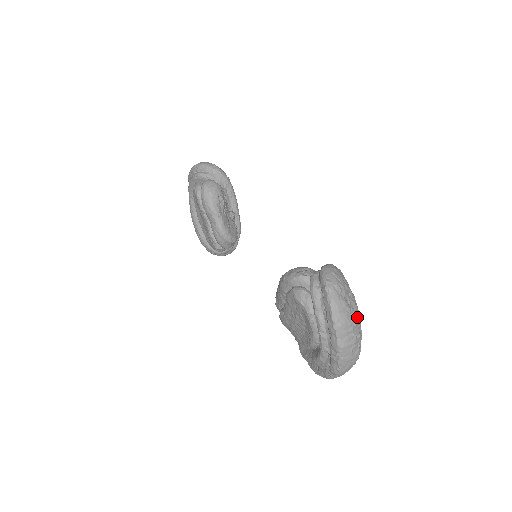
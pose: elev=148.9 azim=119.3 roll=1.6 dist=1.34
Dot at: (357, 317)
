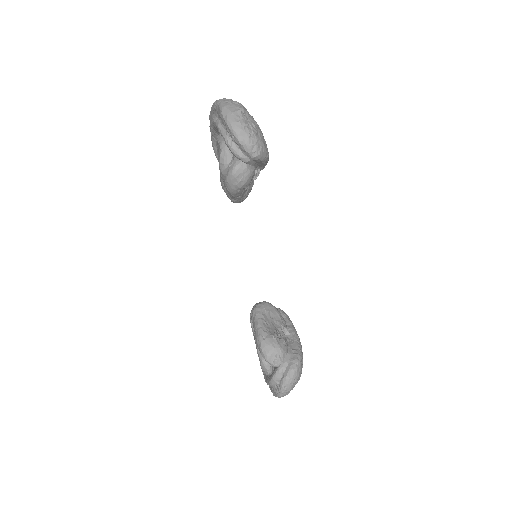
Dot at: occluded
